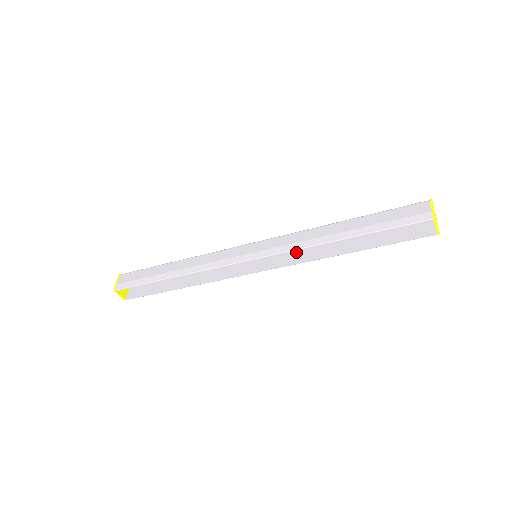
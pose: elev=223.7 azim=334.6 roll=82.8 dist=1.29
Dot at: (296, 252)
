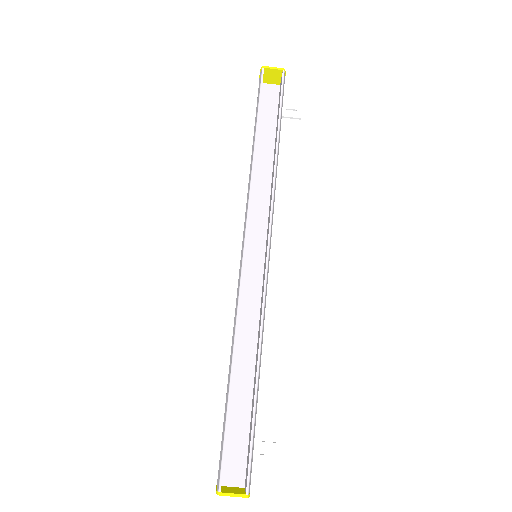
Dot at: (269, 211)
